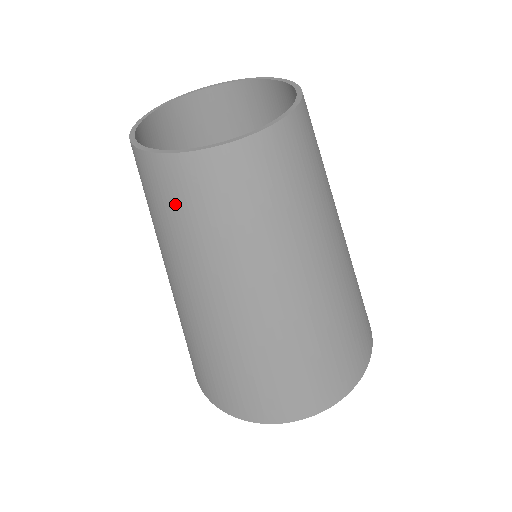
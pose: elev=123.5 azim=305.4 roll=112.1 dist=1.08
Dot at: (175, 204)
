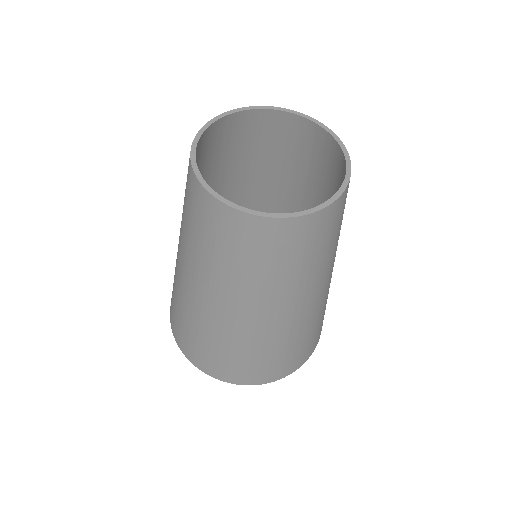
Dot at: (191, 207)
